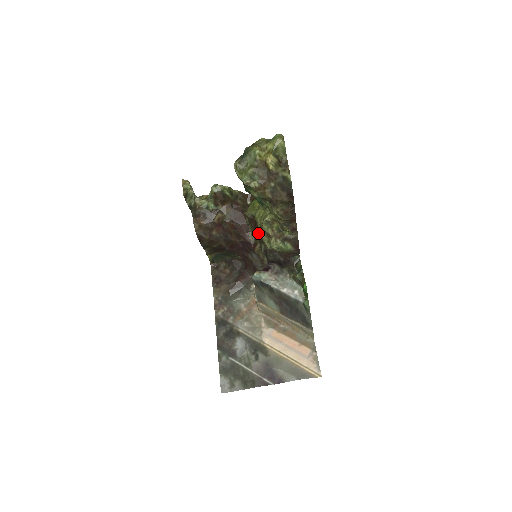
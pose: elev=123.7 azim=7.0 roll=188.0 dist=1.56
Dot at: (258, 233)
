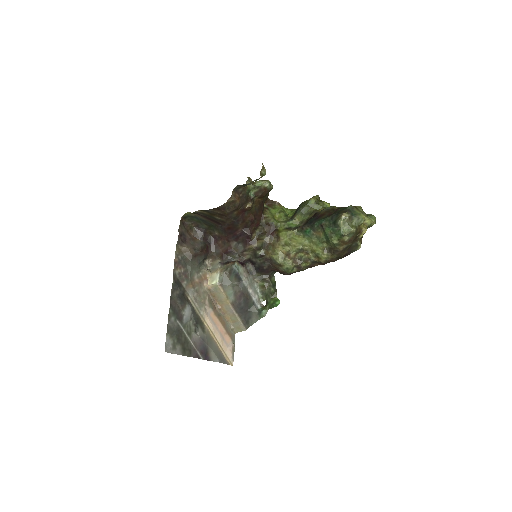
Dot at: (268, 240)
